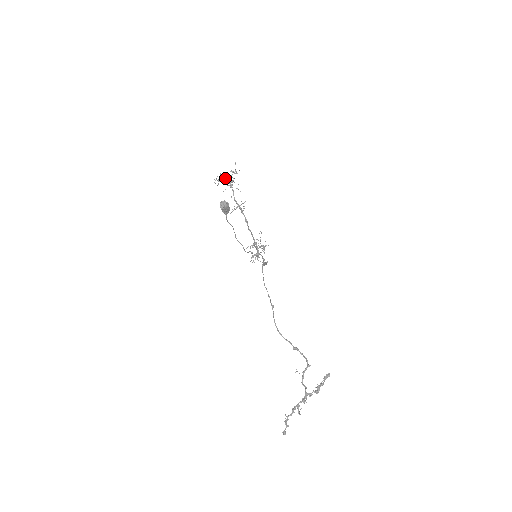
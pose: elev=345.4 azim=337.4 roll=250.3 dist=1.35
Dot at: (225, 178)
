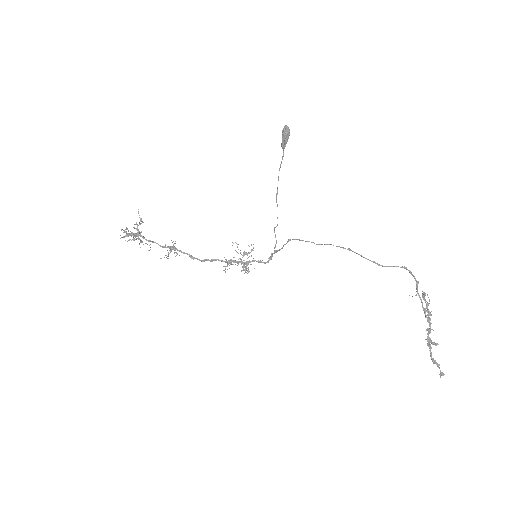
Dot at: occluded
